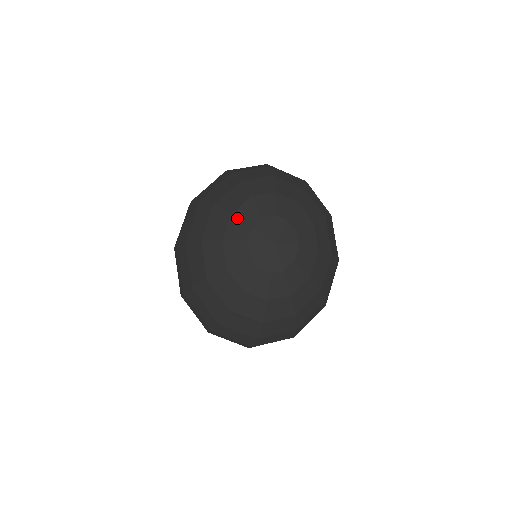
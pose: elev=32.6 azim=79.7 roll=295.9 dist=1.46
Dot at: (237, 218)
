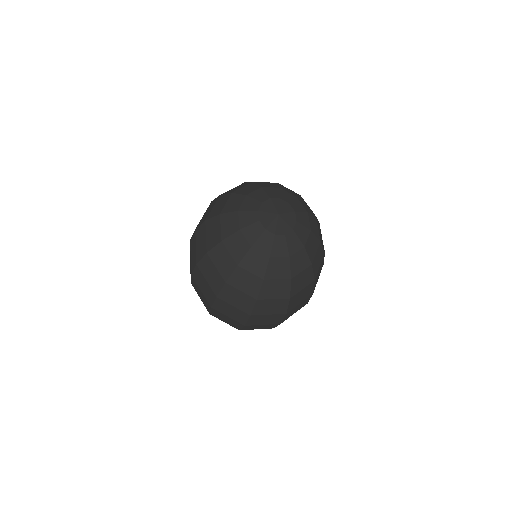
Dot at: (250, 197)
